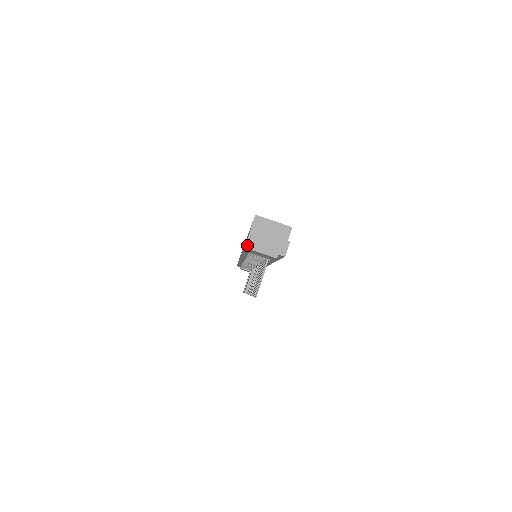
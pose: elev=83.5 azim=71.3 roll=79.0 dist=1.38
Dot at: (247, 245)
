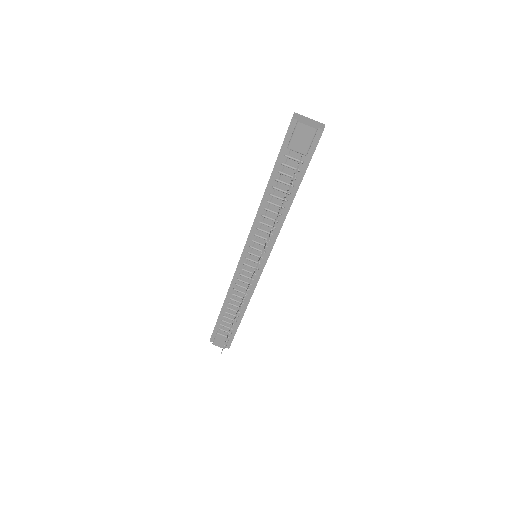
Dot at: (290, 127)
